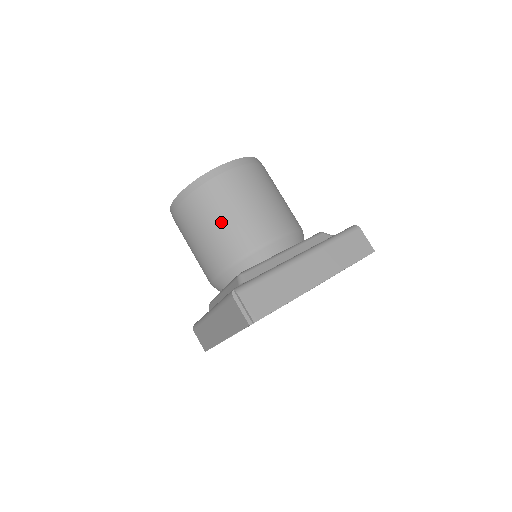
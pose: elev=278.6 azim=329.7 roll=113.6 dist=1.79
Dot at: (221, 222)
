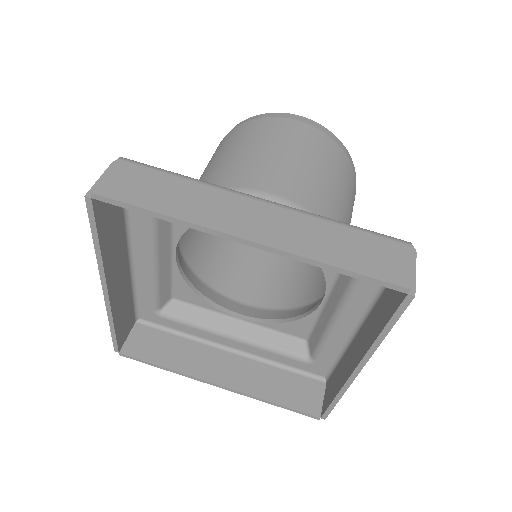
Dot at: (227, 155)
